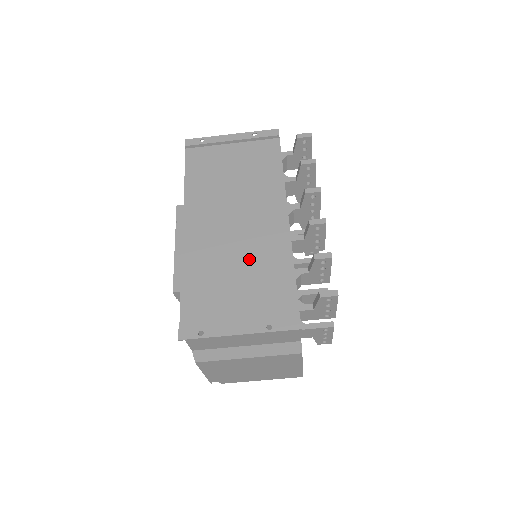
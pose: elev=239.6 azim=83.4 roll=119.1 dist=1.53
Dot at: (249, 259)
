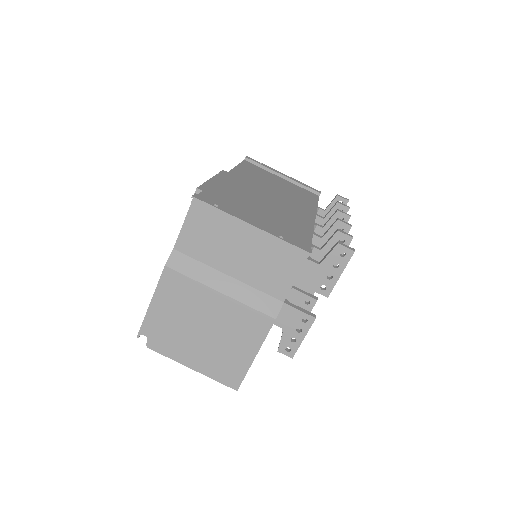
Dot at: (275, 211)
